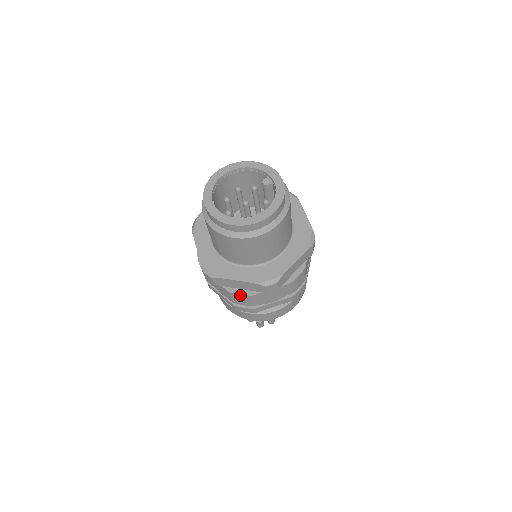
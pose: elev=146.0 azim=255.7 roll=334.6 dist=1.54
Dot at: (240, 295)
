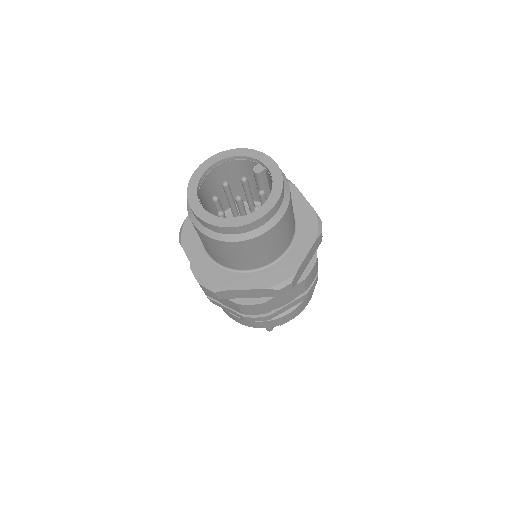
Dot at: (250, 305)
